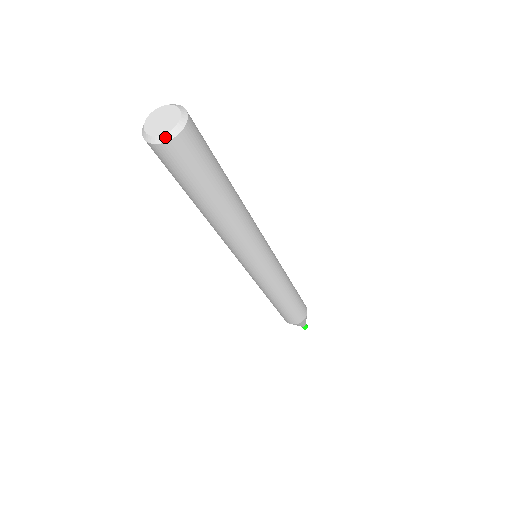
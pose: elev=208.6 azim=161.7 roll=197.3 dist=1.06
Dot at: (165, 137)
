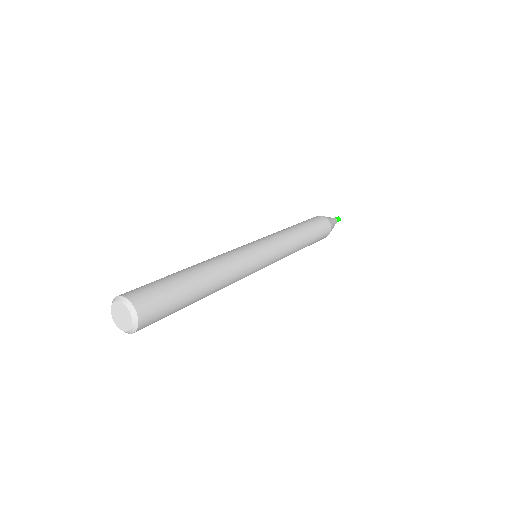
Dot at: (133, 329)
